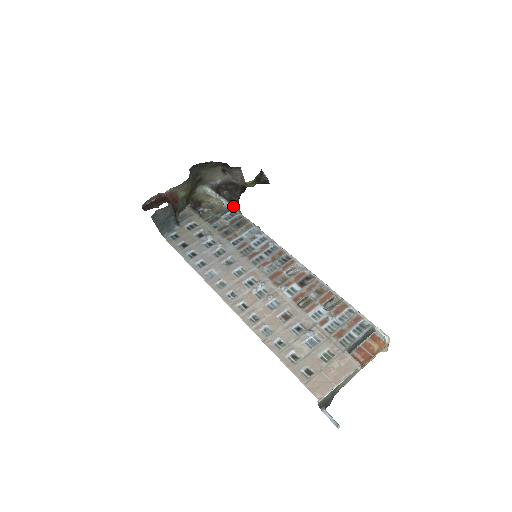
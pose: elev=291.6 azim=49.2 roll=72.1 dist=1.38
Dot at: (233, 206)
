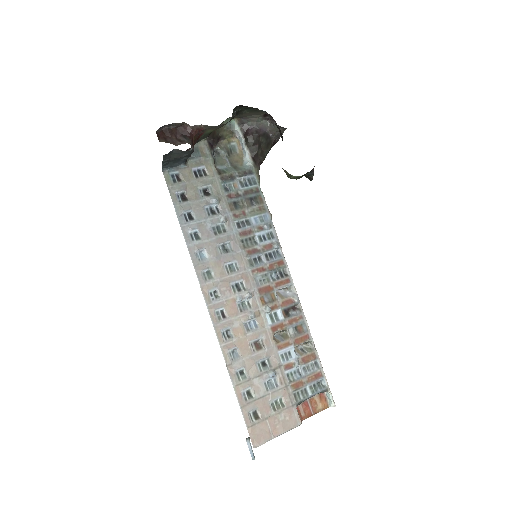
Dot at: (255, 169)
